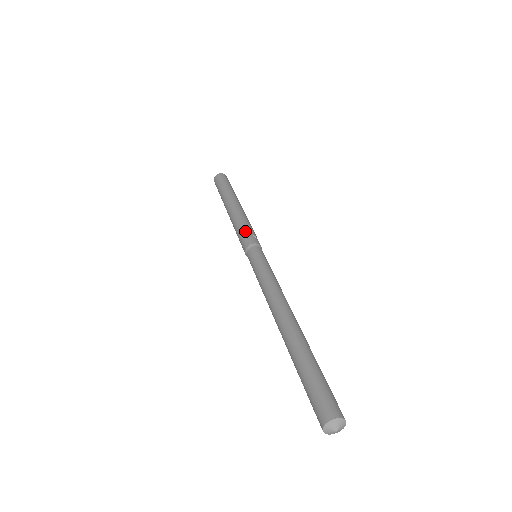
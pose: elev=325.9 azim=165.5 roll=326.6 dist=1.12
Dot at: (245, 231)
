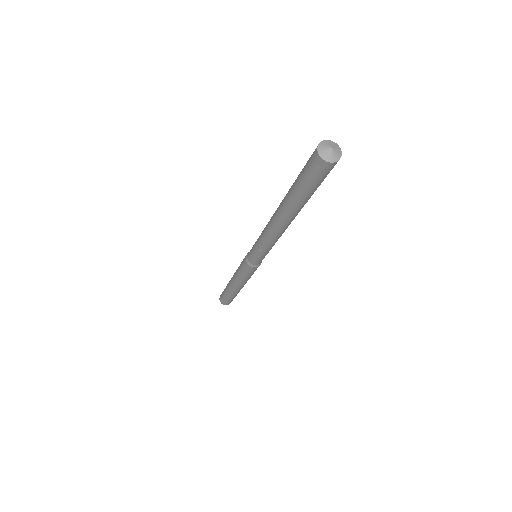
Dot at: occluded
